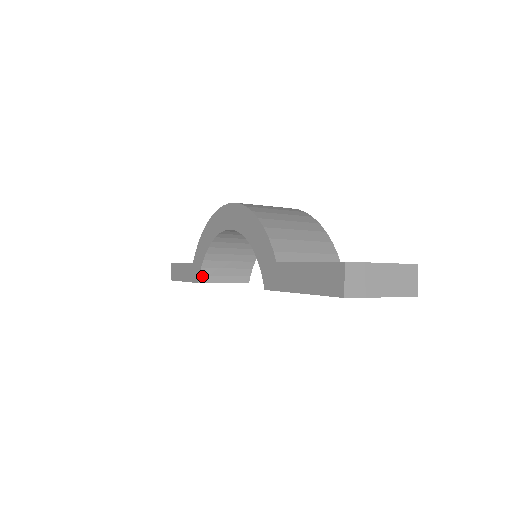
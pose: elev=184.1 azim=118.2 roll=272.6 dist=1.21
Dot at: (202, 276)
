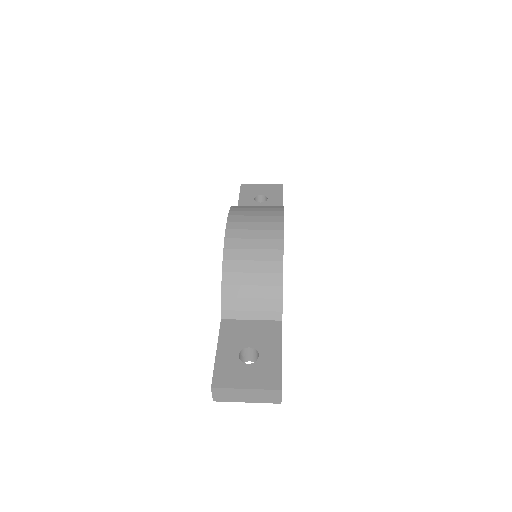
Dot at: occluded
